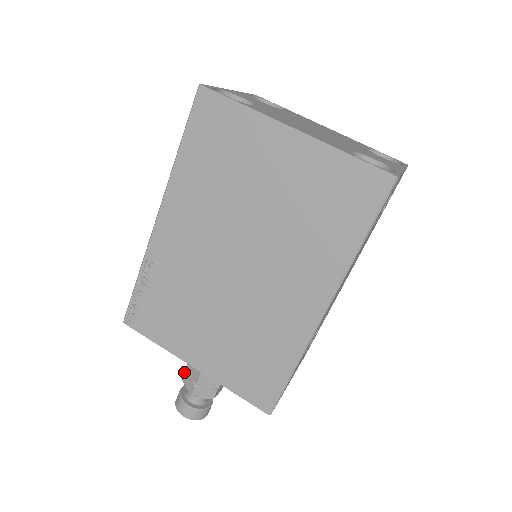
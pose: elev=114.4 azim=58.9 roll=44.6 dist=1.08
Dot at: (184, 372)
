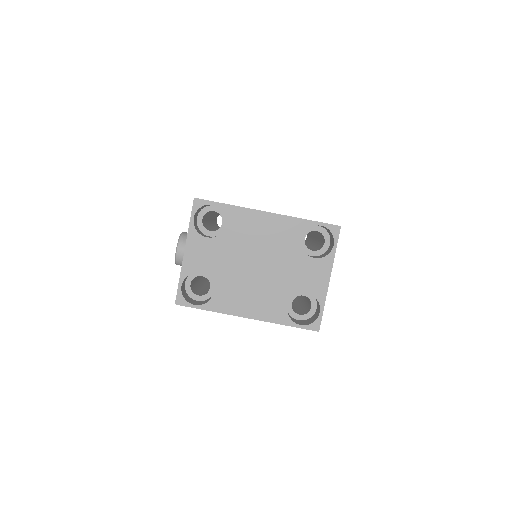
Dot at: occluded
